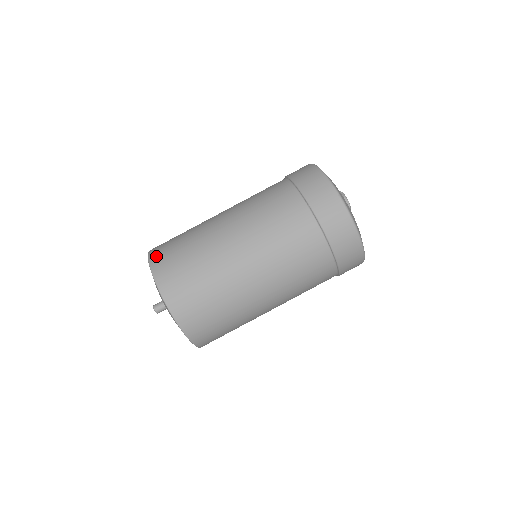
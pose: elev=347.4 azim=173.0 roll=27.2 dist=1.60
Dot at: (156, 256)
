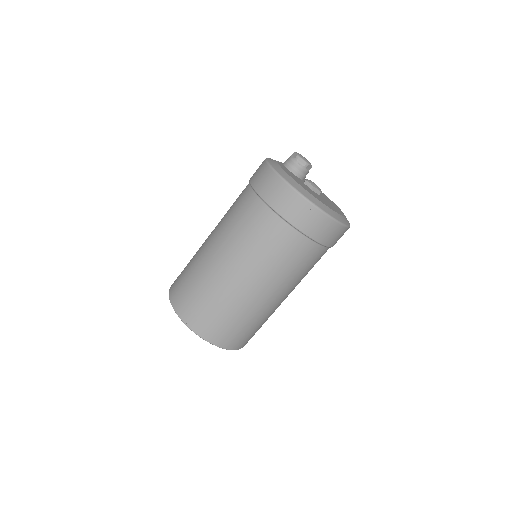
Dot at: (197, 326)
